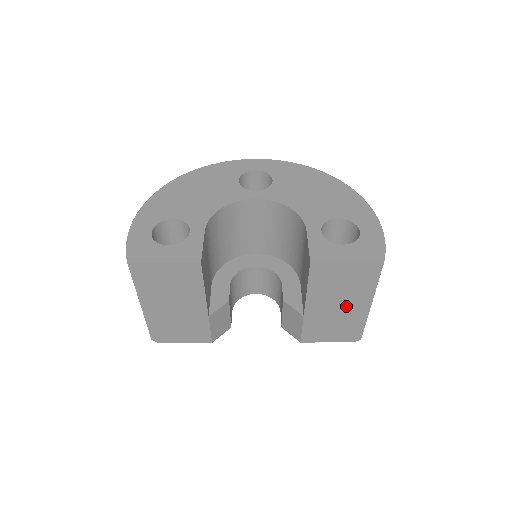
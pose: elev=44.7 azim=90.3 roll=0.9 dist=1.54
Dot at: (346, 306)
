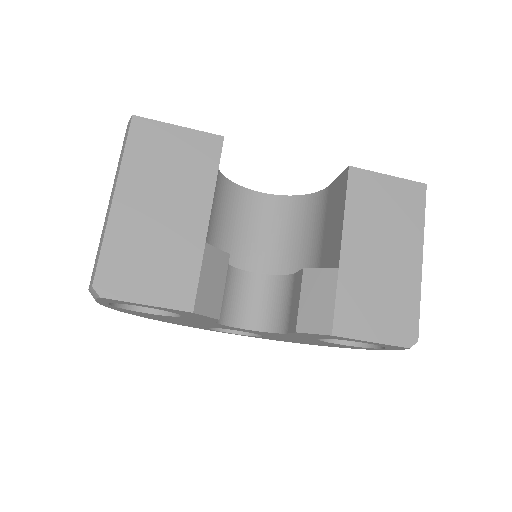
Dot at: (392, 257)
